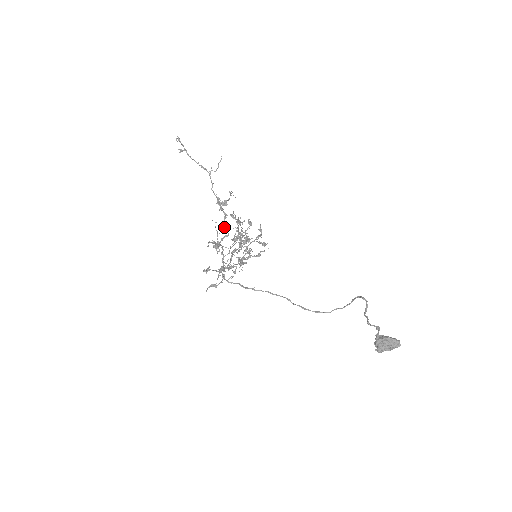
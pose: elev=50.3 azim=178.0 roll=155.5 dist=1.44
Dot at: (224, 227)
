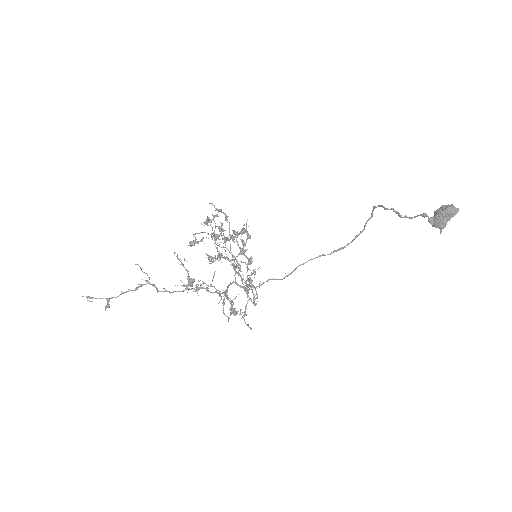
Dot at: (220, 300)
